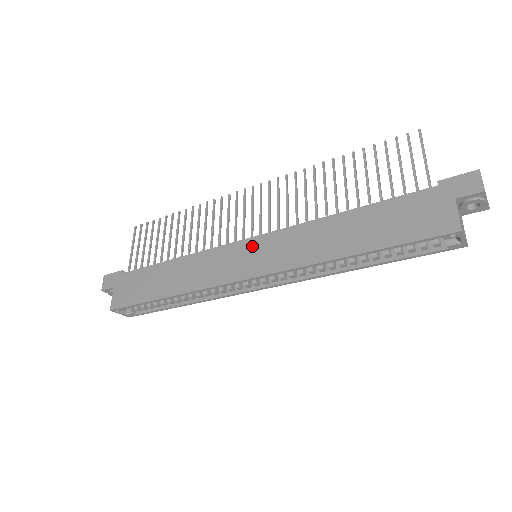
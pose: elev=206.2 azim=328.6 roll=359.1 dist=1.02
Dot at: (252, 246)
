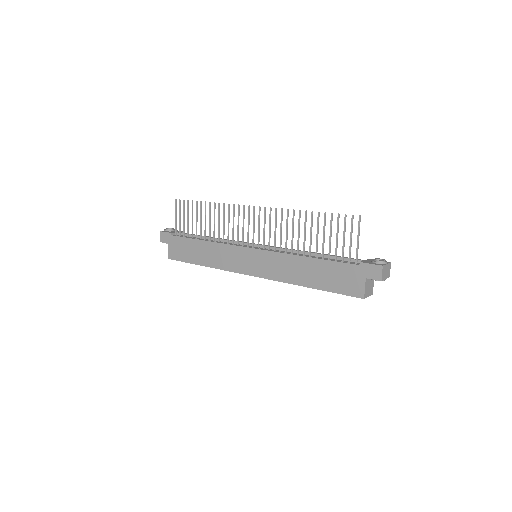
Dot at: (253, 255)
